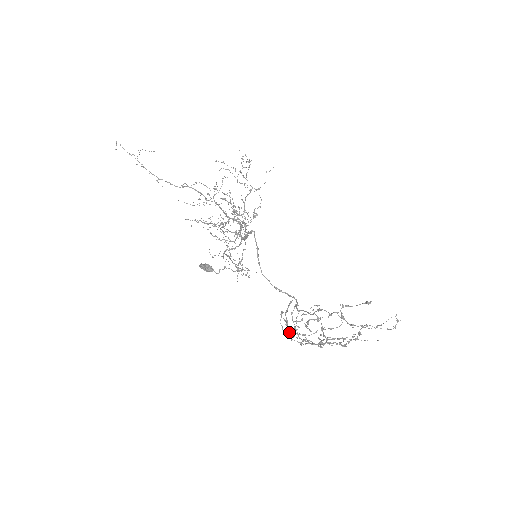
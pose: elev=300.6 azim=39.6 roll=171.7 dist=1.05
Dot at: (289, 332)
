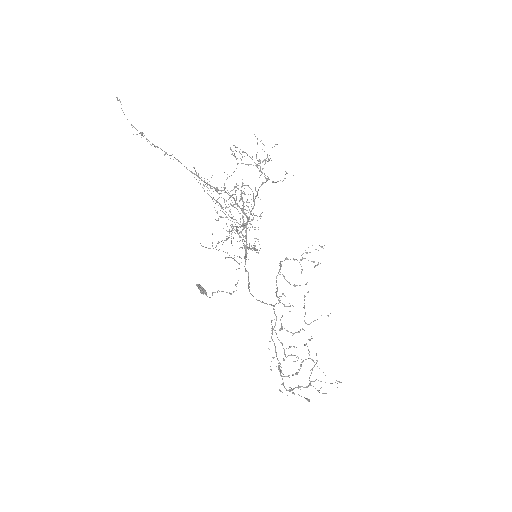
Dot at: occluded
